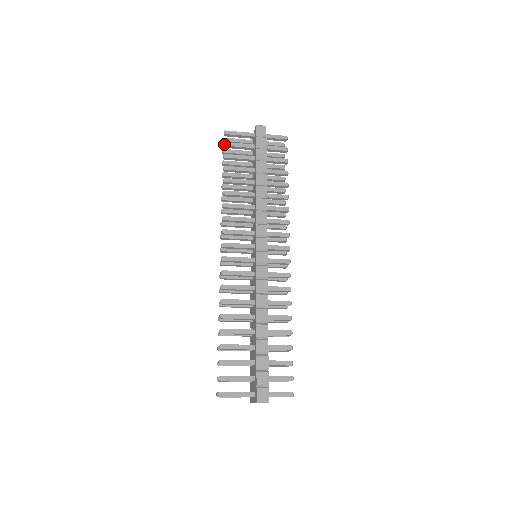
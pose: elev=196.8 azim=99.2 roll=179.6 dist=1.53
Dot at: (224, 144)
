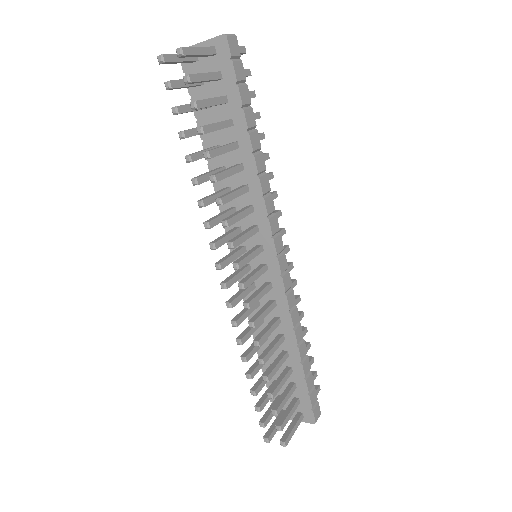
Dot at: (189, 79)
